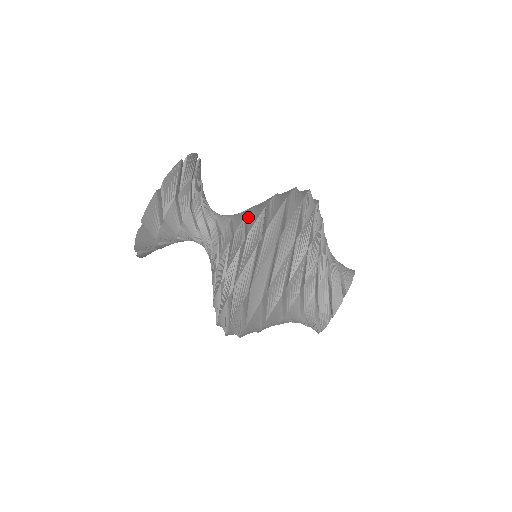
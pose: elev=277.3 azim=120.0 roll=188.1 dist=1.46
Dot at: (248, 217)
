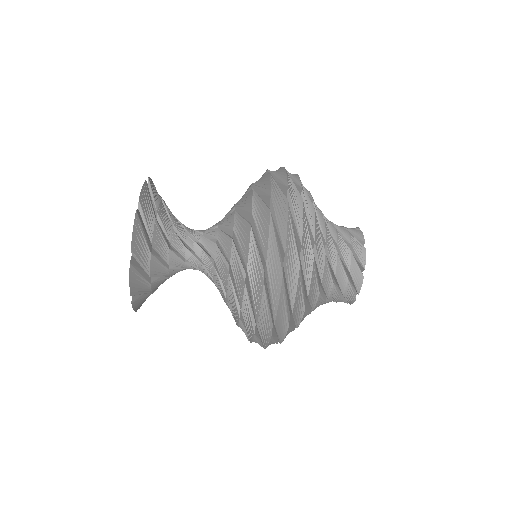
Dot at: (236, 240)
